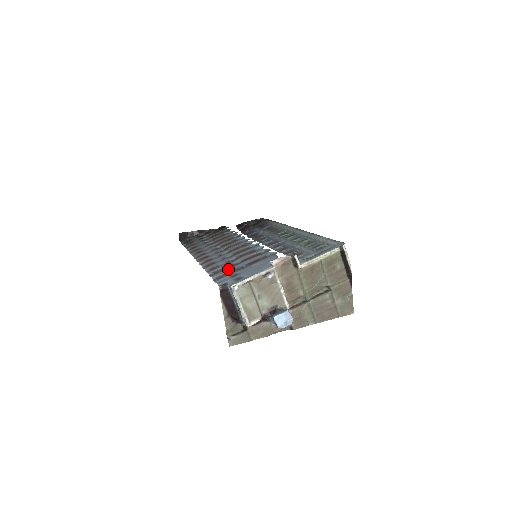
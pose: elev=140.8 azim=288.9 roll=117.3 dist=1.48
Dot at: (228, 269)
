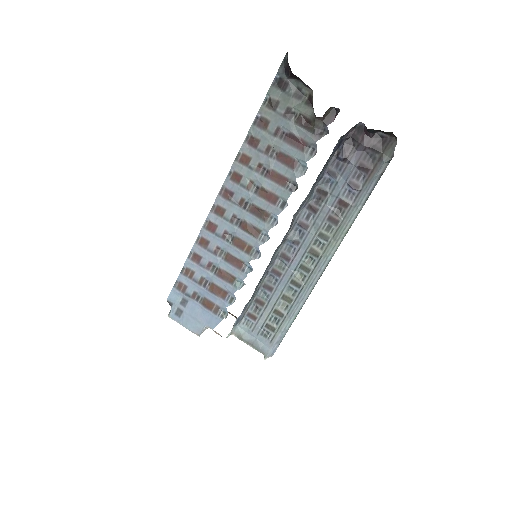
Dot at: (193, 284)
